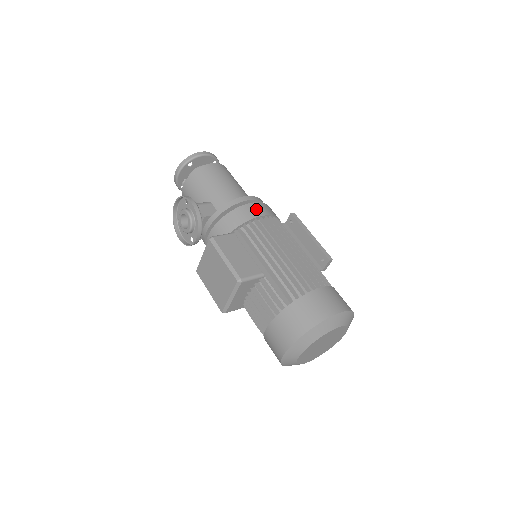
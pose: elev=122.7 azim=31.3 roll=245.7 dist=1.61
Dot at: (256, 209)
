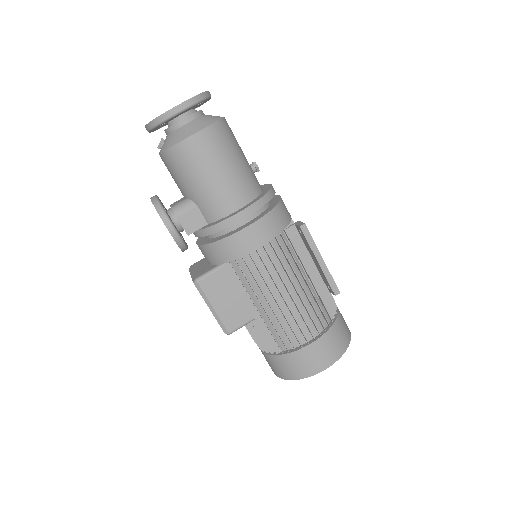
Dot at: (251, 238)
